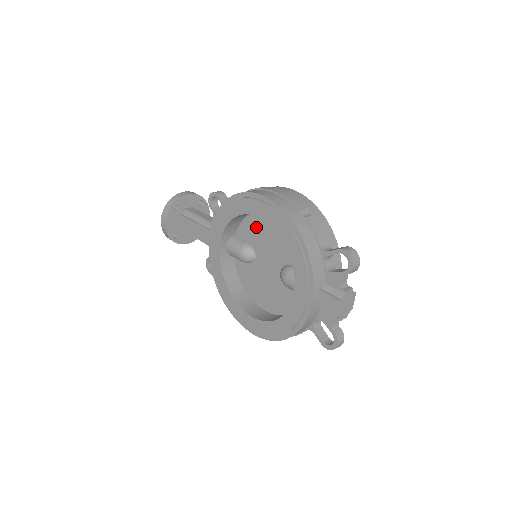
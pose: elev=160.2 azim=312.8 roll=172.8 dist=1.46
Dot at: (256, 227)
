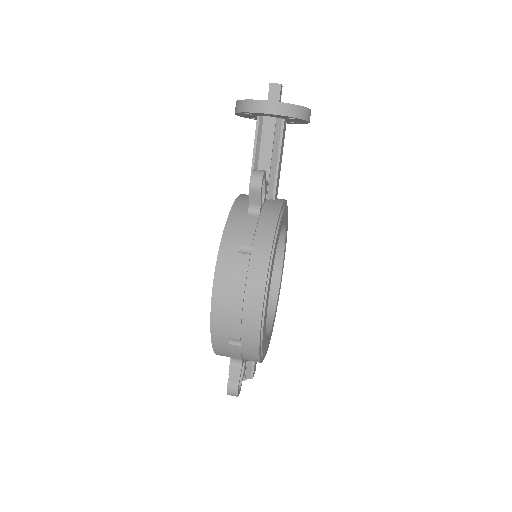
Dot at: occluded
